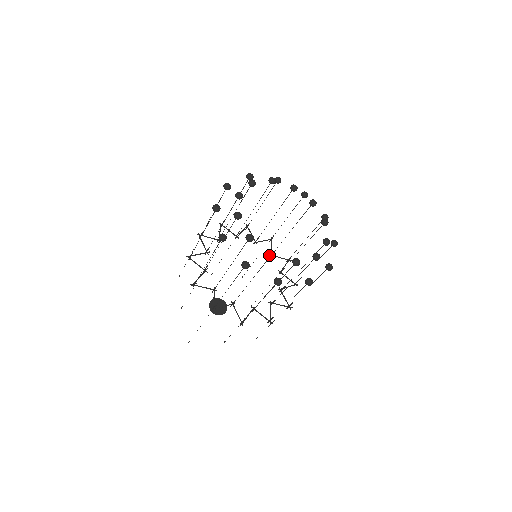
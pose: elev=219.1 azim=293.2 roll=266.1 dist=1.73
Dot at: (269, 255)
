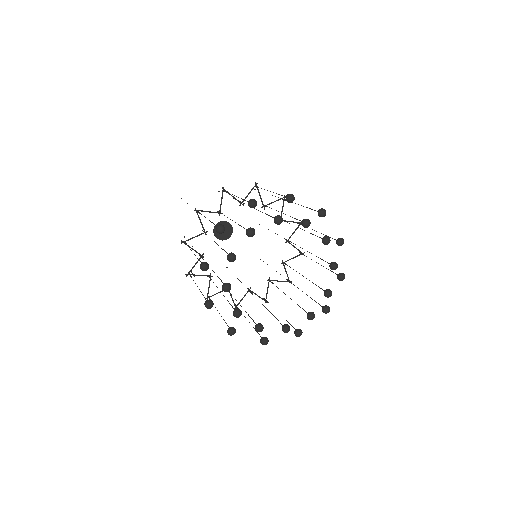
Dot at: (256, 331)
